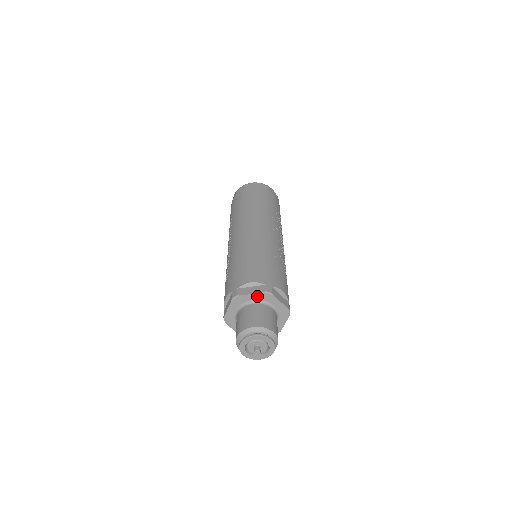
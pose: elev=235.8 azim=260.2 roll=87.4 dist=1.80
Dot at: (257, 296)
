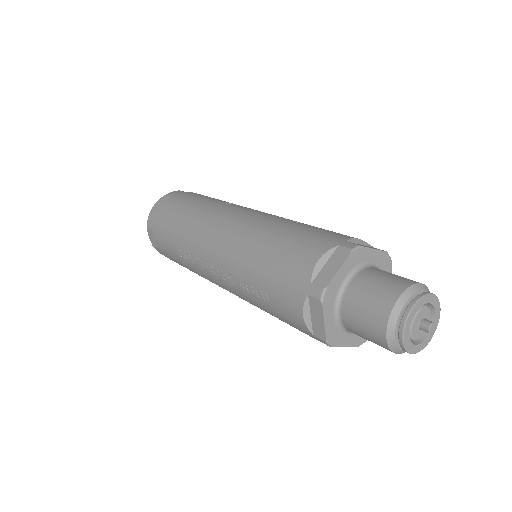
Dot at: (346, 266)
